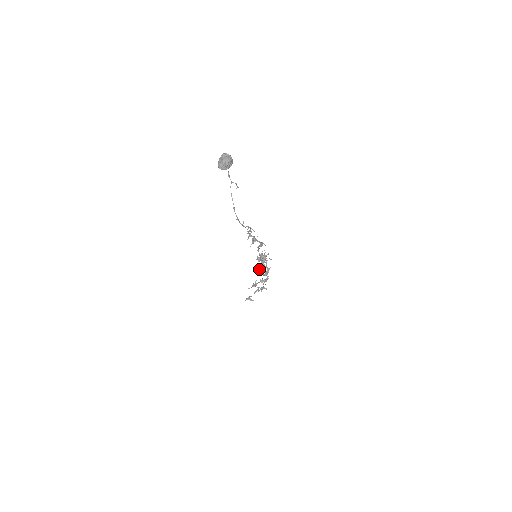
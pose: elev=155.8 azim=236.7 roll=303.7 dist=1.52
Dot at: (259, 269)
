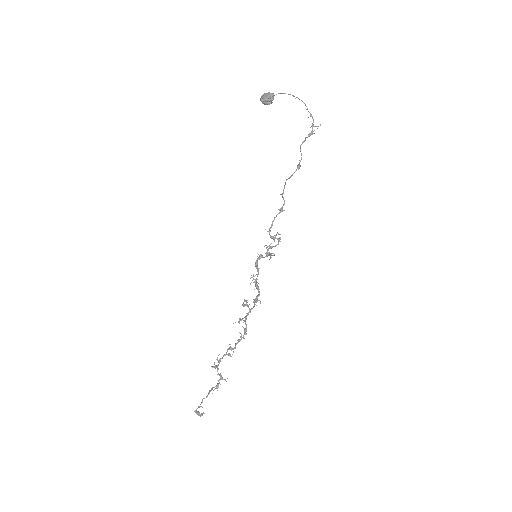
Dot at: (243, 303)
